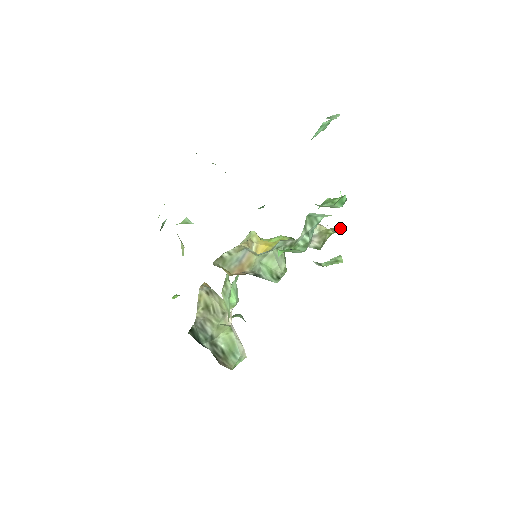
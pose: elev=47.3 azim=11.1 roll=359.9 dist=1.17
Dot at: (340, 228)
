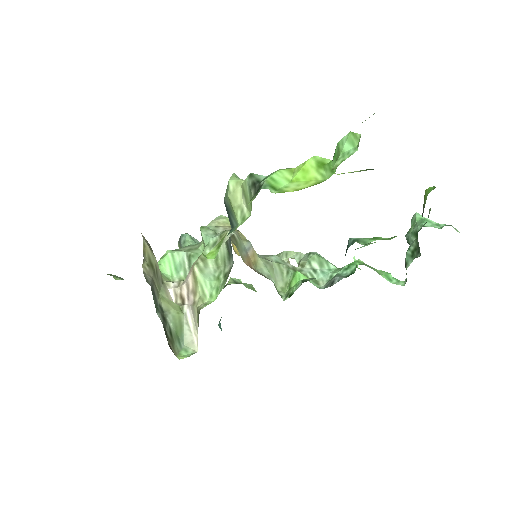
Dot at: occluded
